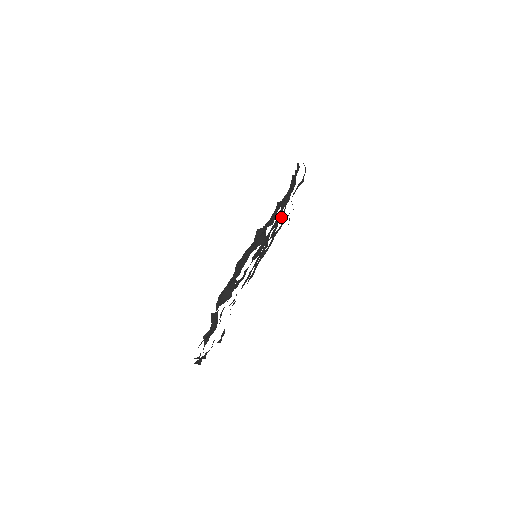
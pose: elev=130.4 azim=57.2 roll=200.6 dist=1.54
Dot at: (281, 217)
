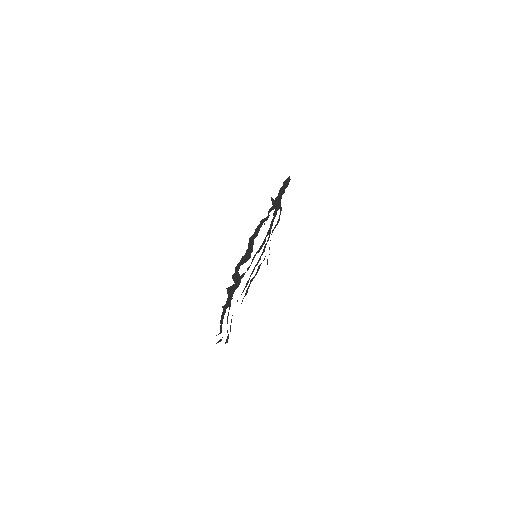
Dot at: occluded
